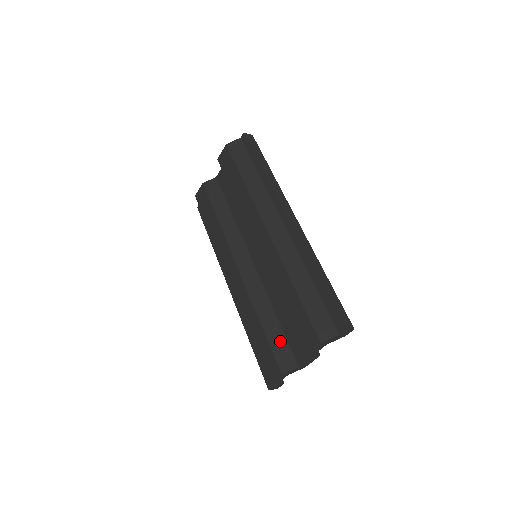
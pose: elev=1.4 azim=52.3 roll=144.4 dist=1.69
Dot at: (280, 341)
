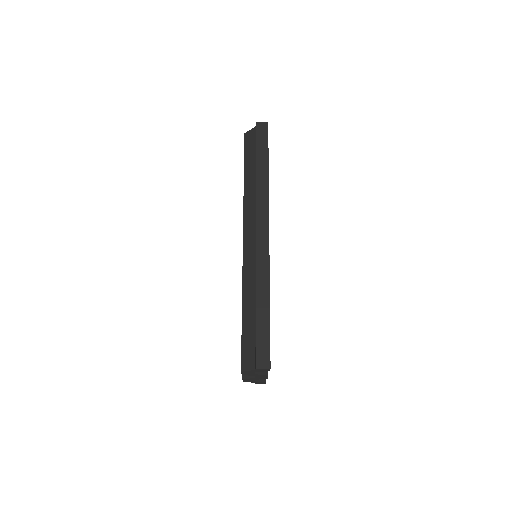
Dot at: occluded
